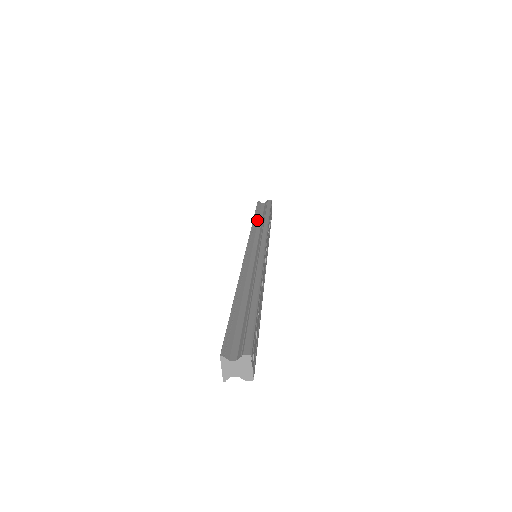
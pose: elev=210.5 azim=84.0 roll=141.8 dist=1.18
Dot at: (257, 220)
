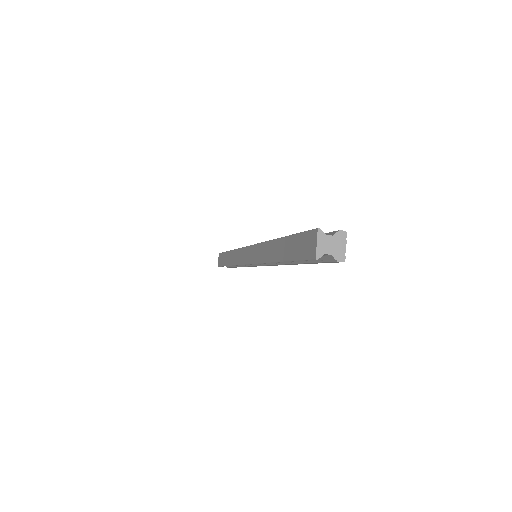
Dot at: occluded
